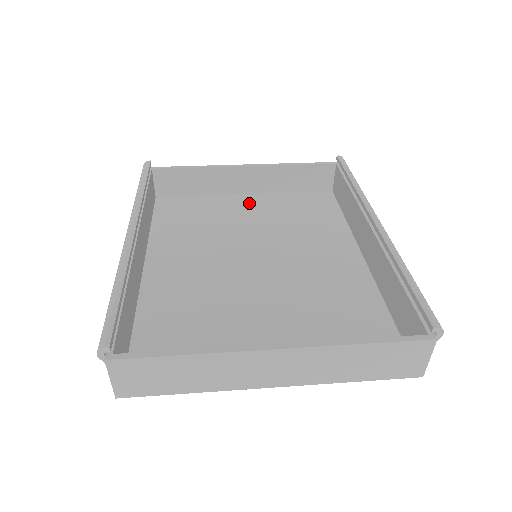
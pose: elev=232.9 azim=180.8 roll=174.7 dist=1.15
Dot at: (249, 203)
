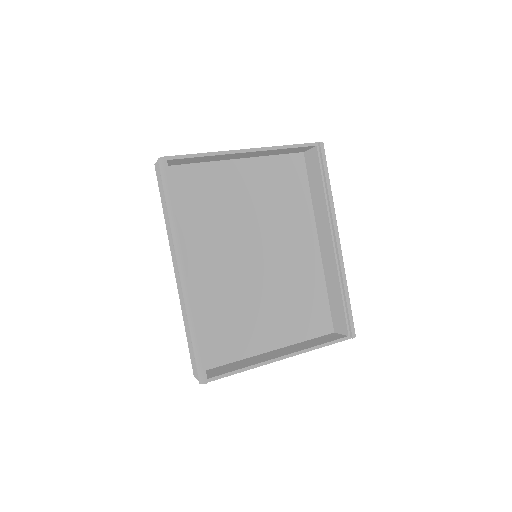
Dot at: (241, 175)
